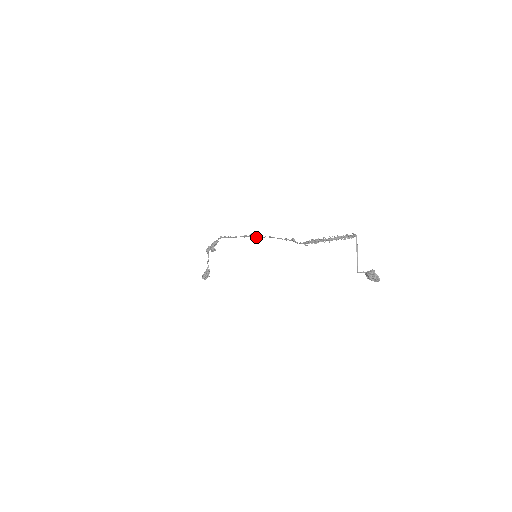
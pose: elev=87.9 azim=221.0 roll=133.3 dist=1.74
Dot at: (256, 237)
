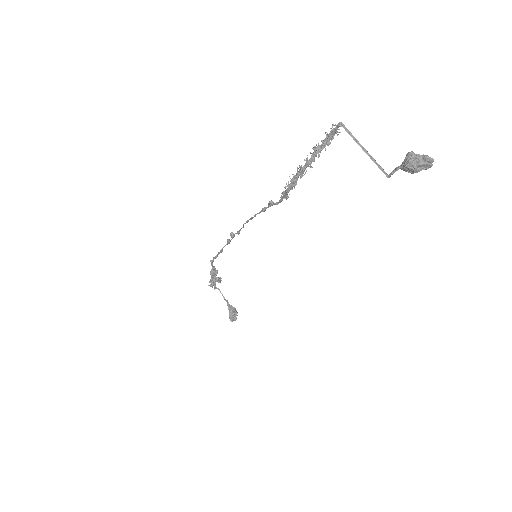
Dot at: occluded
